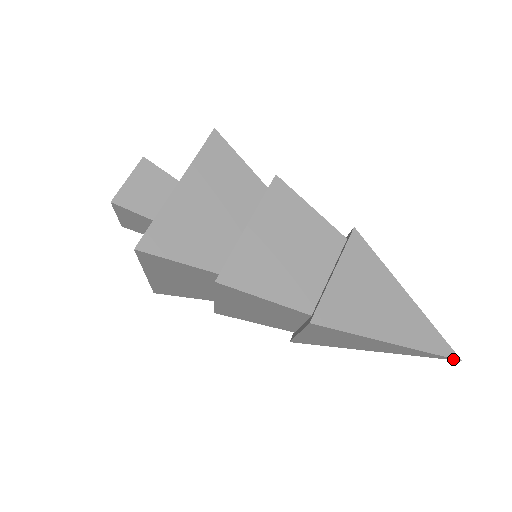
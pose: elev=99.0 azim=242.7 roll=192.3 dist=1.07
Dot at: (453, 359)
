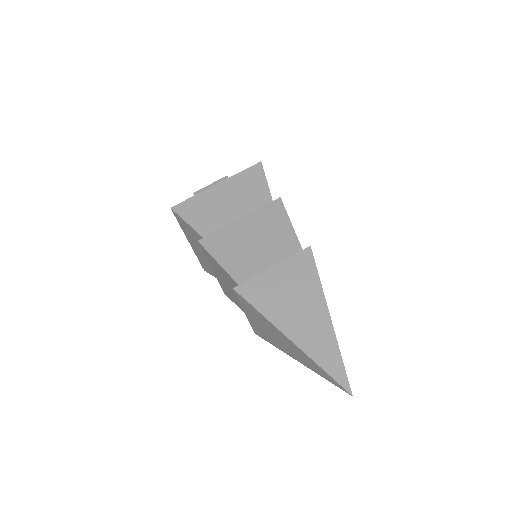
Dot at: (345, 390)
